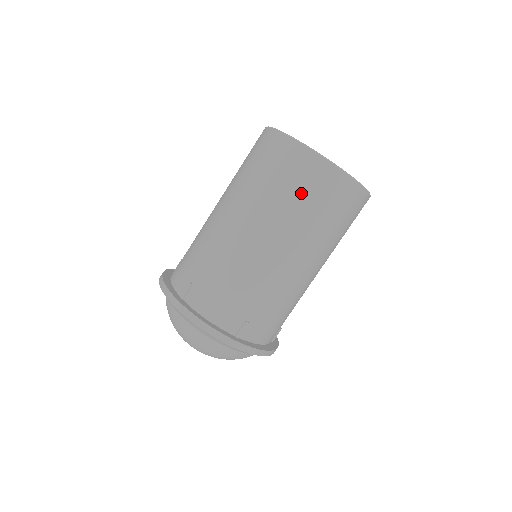
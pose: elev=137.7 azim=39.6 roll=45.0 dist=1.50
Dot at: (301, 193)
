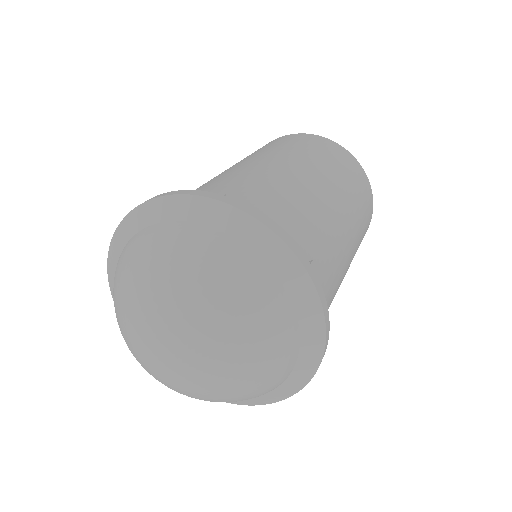
Dot at: (341, 166)
